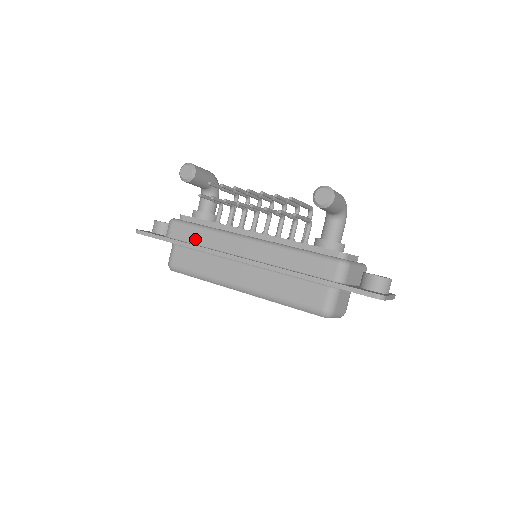
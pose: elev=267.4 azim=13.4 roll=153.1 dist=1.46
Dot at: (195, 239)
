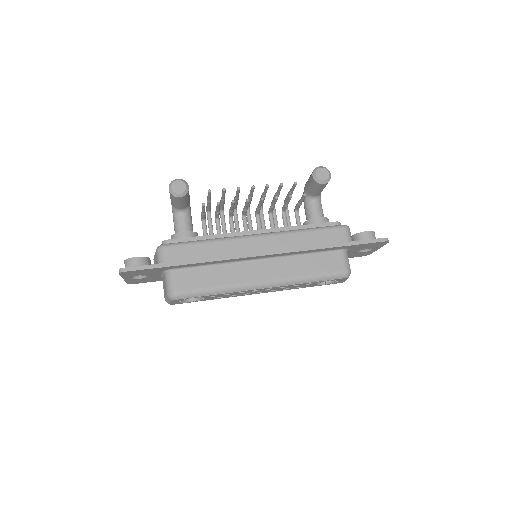
Dot at: (200, 254)
